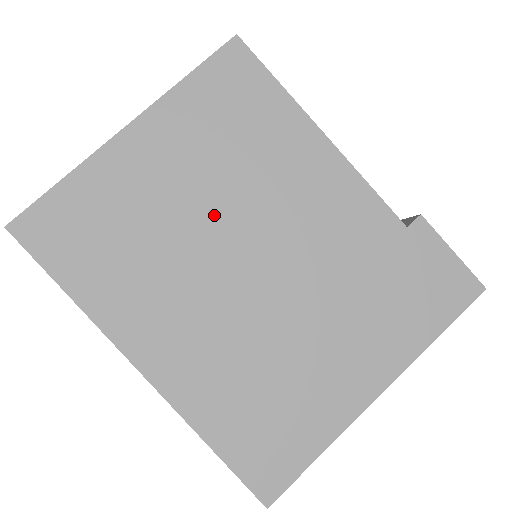
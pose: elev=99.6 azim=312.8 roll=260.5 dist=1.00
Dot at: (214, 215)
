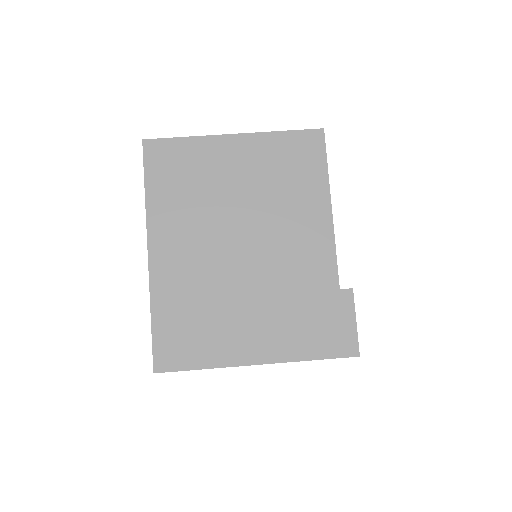
Dot at: (243, 207)
